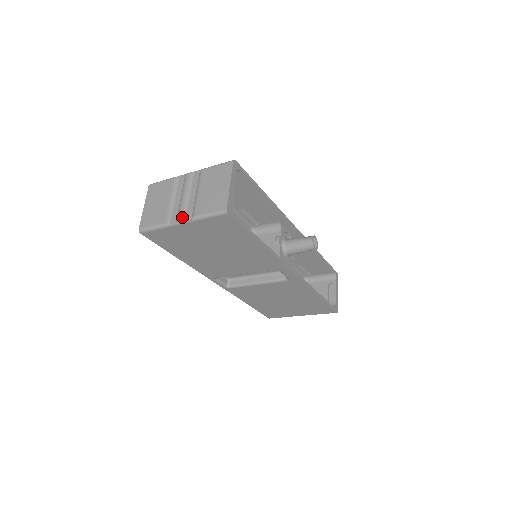
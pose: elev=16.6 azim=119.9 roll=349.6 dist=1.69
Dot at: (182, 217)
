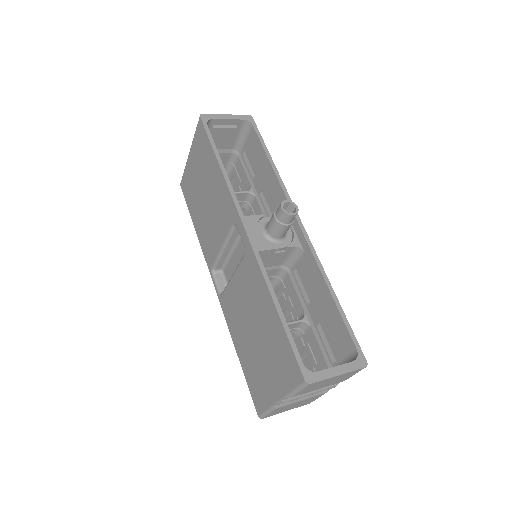
Dot at: occluded
